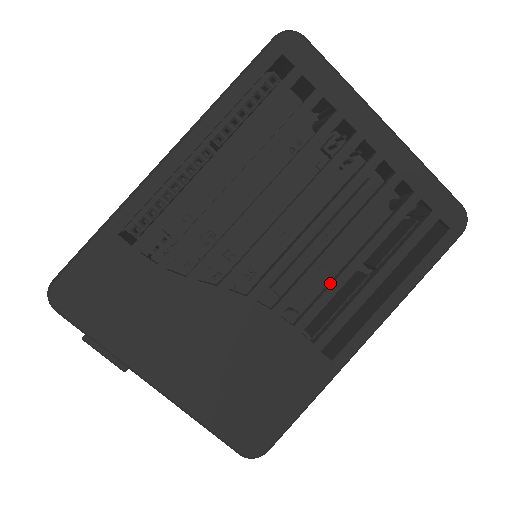
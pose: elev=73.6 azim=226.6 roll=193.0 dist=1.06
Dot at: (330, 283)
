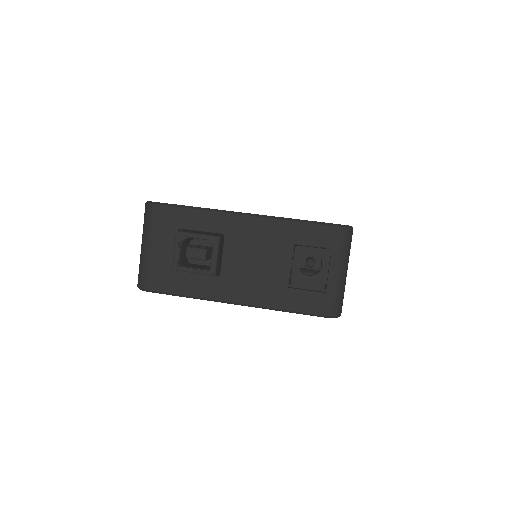
Dot at: occluded
